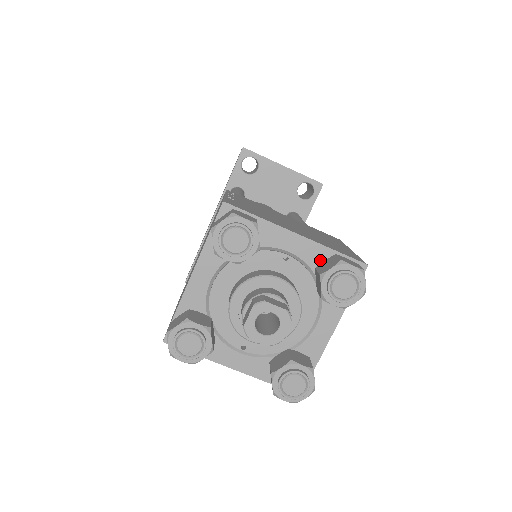
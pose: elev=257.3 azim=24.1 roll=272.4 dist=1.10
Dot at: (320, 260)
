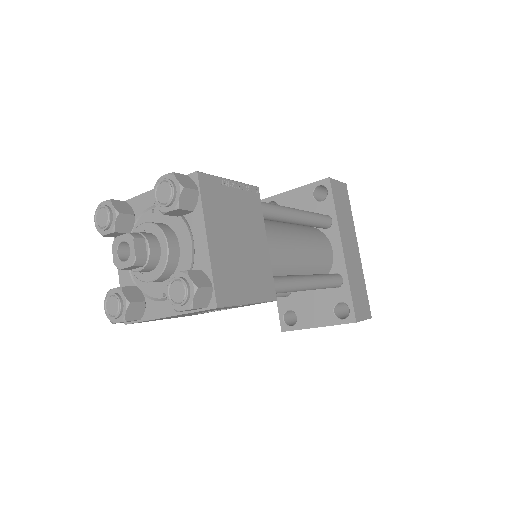
Dot at: occluded
